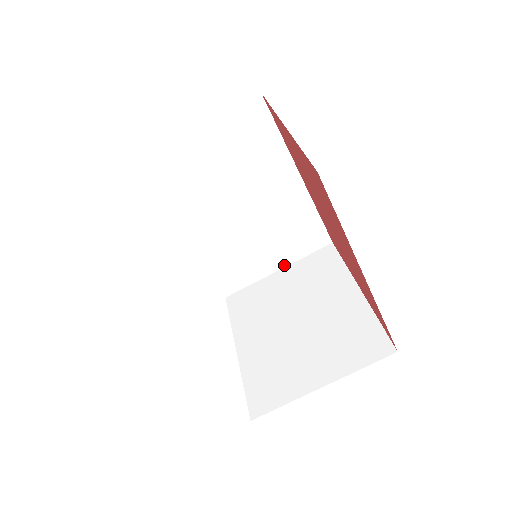
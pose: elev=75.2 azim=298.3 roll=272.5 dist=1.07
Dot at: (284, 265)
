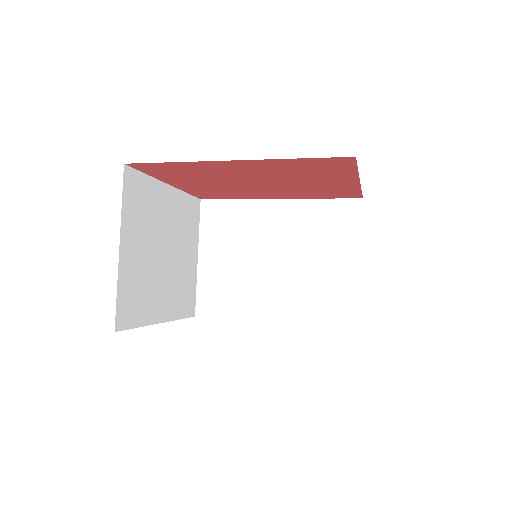
Dot at: (358, 254)
